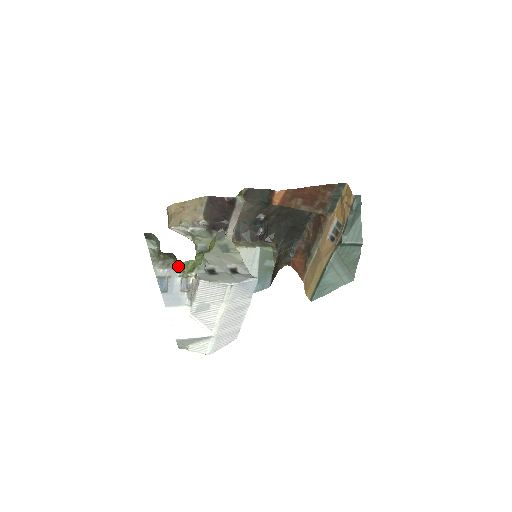
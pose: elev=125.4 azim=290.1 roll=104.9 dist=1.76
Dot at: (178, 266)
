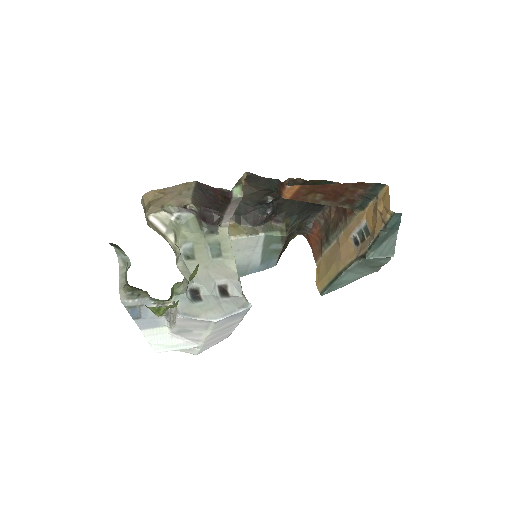
Dot at: occluded
